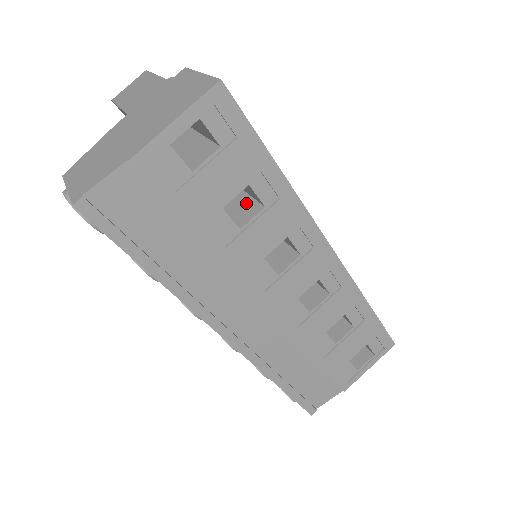
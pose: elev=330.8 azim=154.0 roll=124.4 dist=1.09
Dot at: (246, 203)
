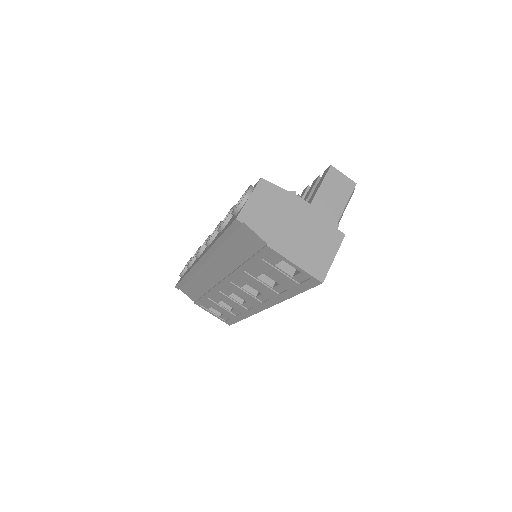
Dot at: occluded
